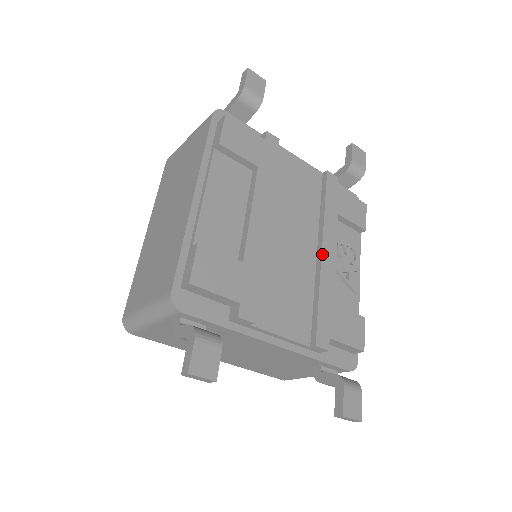
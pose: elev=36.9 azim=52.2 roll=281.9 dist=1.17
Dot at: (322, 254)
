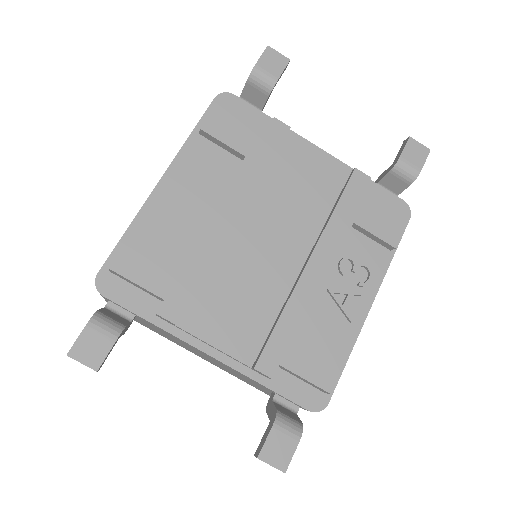
Dot at: (306, 266)
